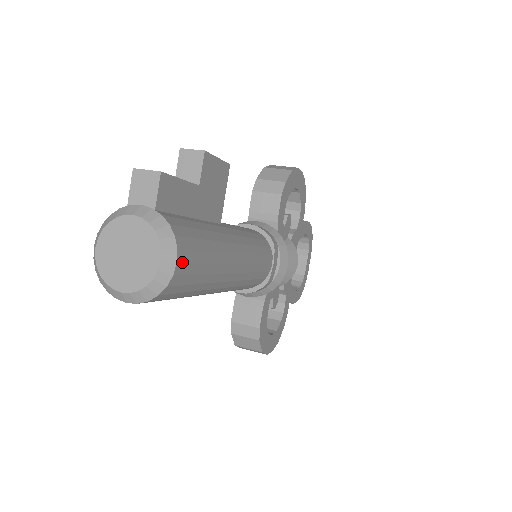
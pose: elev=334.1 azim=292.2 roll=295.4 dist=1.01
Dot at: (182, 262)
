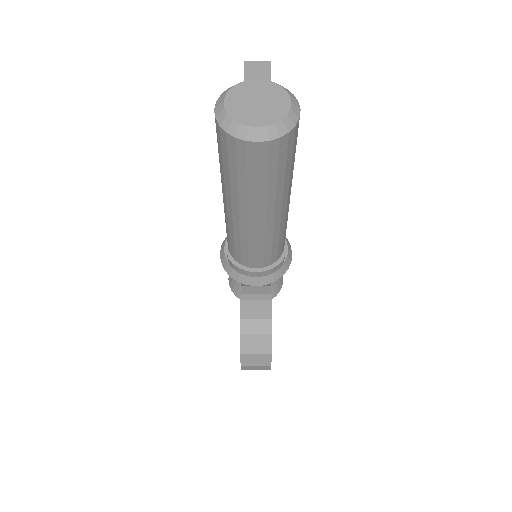
Dot at: occluded
